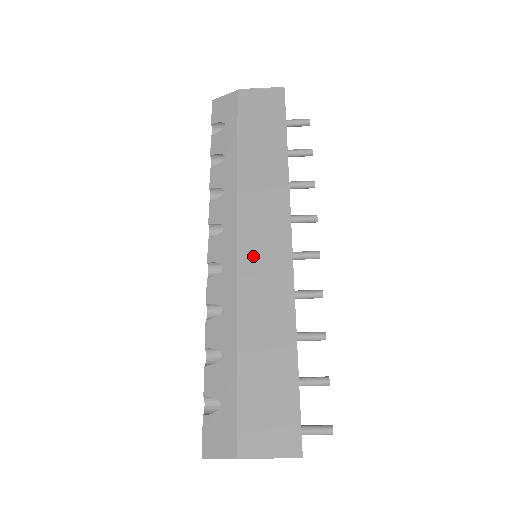
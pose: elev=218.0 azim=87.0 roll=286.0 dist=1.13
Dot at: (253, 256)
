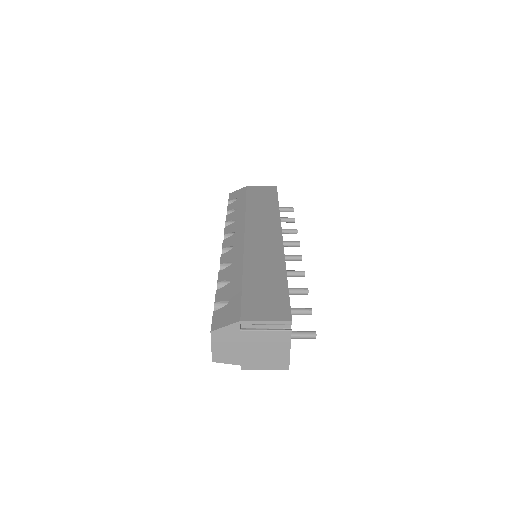
Dot at: (255, 240)
